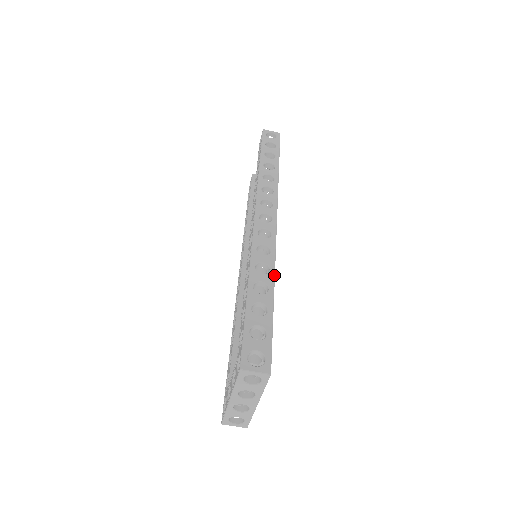
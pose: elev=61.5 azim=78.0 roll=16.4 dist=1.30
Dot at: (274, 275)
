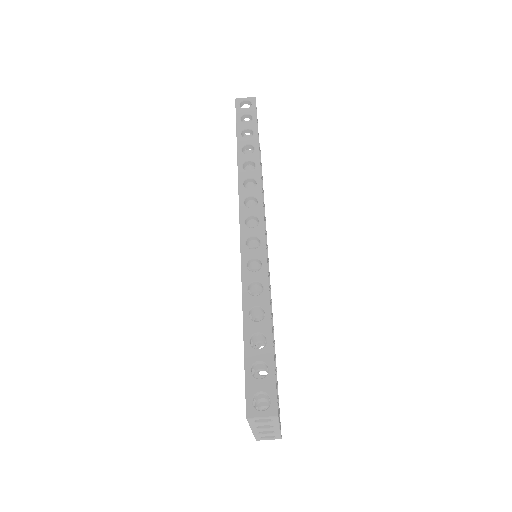
Dot at: (268, 294)
